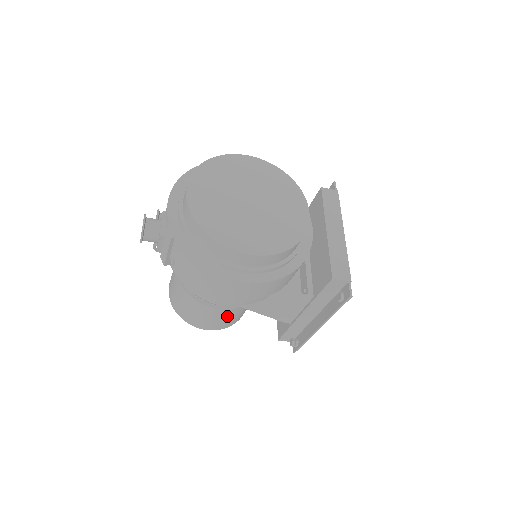
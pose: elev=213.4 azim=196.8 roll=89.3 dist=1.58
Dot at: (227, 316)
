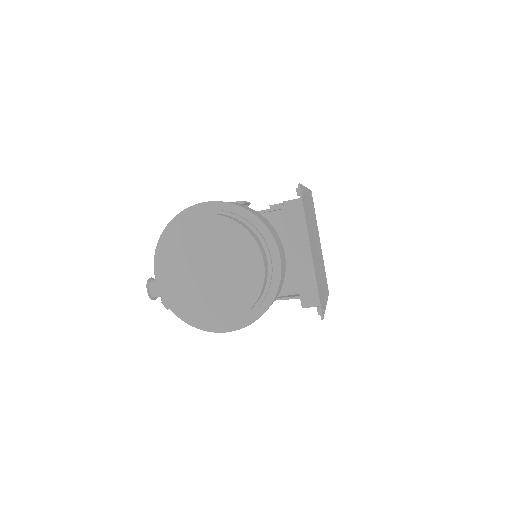
Dot at: occluded
